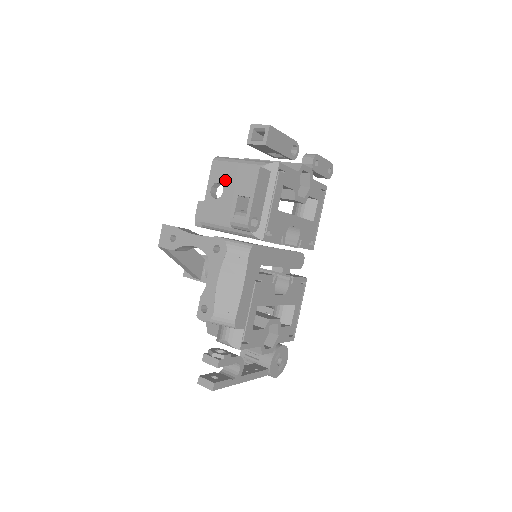
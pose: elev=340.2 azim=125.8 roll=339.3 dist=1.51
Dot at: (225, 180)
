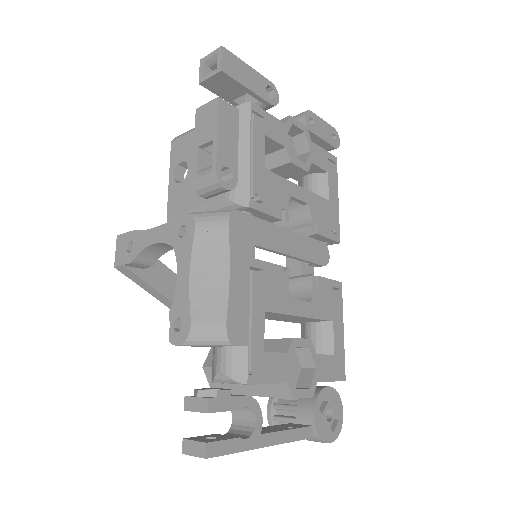
Dot at: (188, 155)
